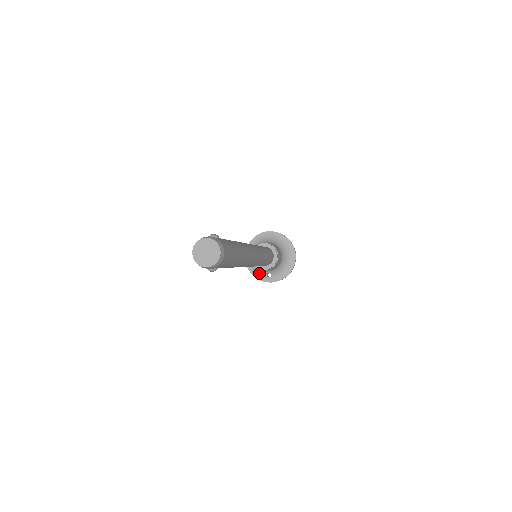
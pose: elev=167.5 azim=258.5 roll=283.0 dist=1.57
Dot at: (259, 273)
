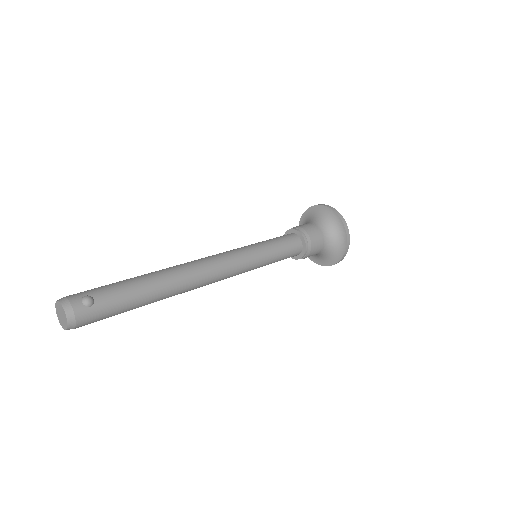
Dot at: occluded
